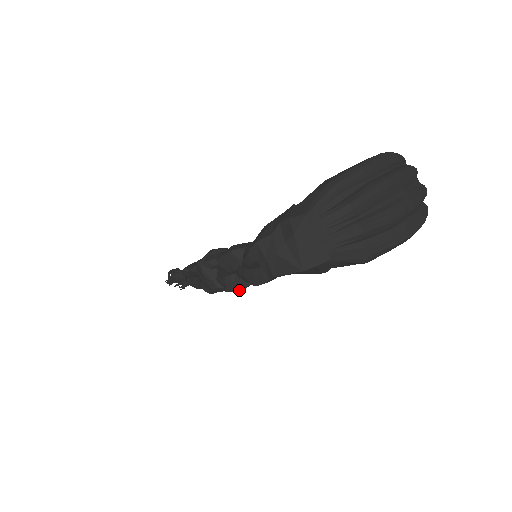
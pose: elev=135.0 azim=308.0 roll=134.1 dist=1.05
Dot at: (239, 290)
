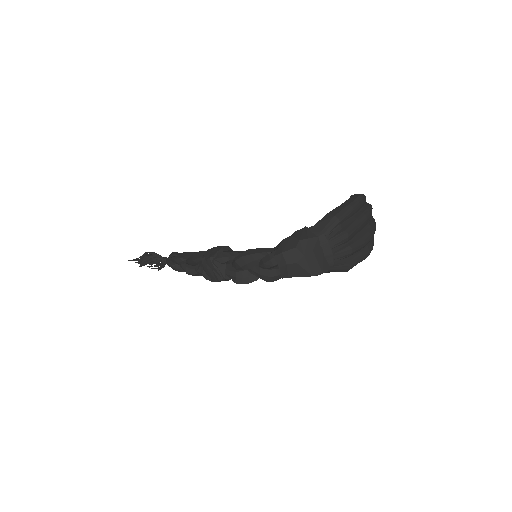
Dot at: (248, 283)
